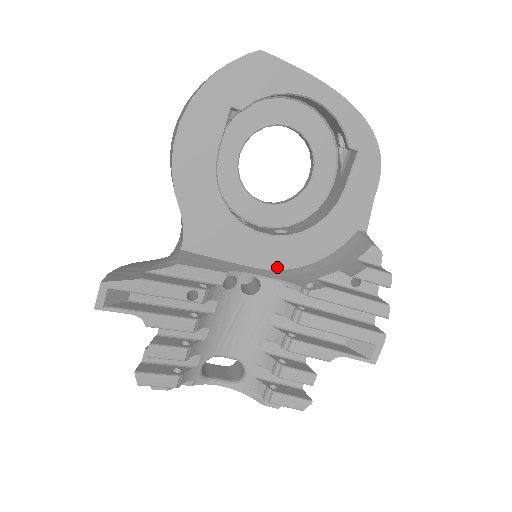
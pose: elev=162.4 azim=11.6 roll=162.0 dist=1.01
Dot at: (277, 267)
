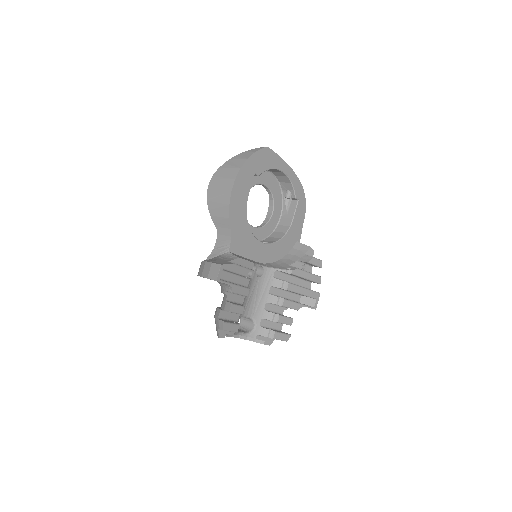
Dot at: (266, 262)
